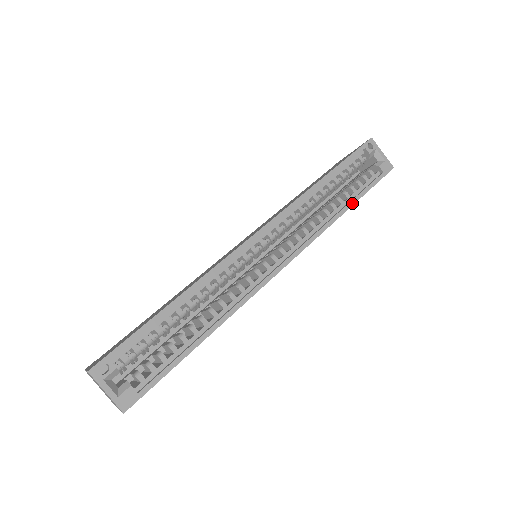
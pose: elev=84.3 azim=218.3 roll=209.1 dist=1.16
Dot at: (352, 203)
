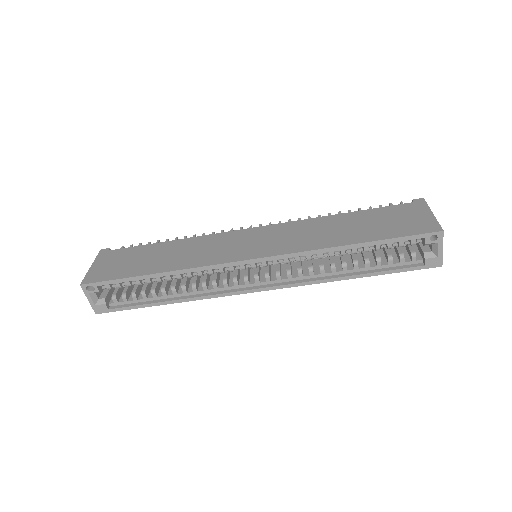
Dot at: (363, 276)
